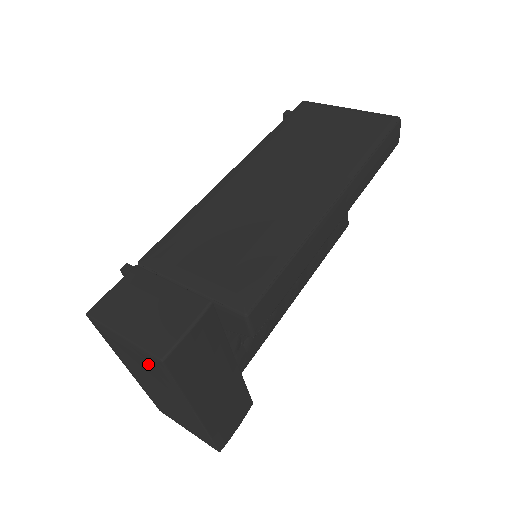
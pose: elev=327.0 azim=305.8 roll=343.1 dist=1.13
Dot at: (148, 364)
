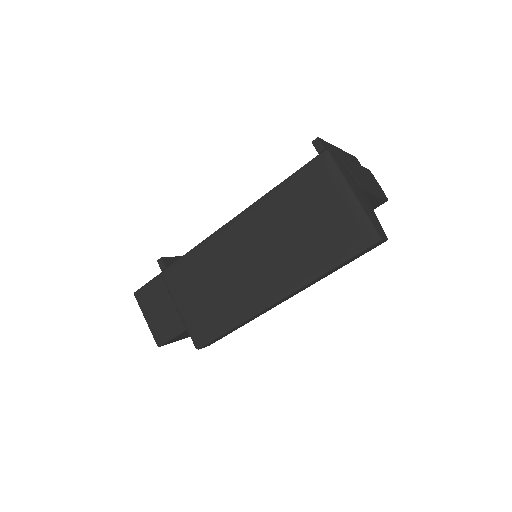
Dot at: occluded
